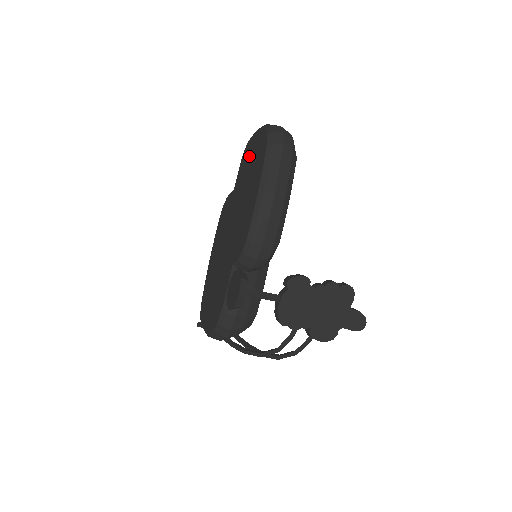
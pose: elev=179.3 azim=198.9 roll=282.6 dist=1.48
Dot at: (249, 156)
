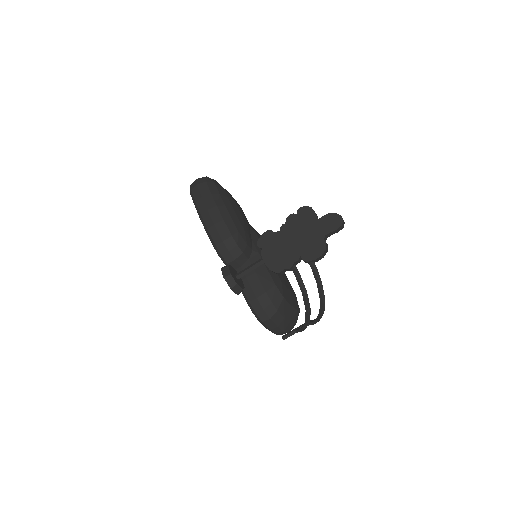
Dot at: occluded
